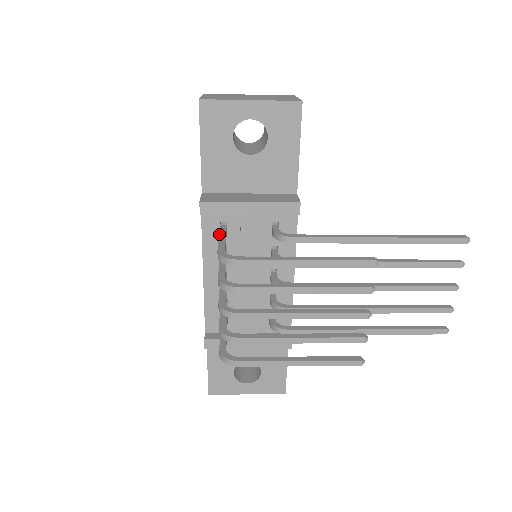
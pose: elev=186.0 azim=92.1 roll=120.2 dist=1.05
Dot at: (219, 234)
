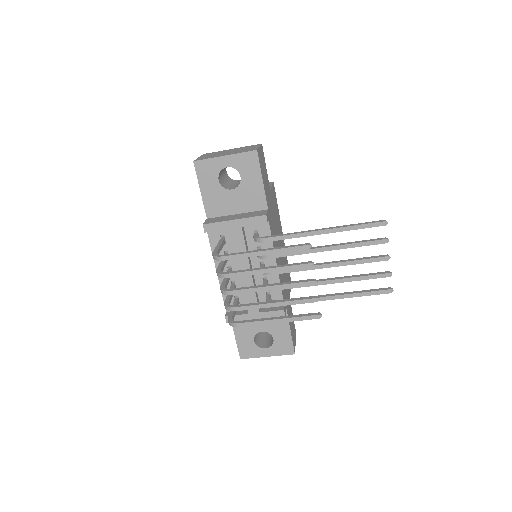
Dot at: occluded
